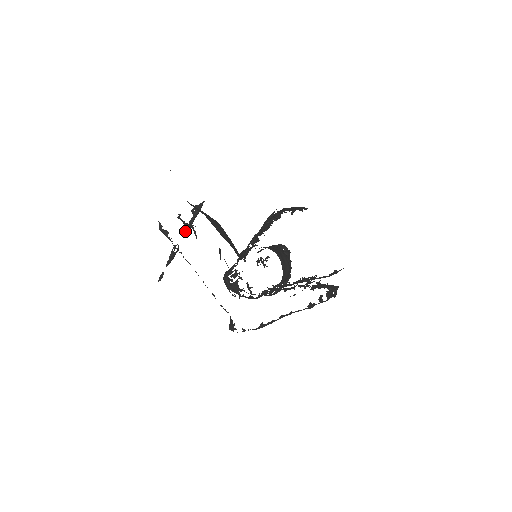
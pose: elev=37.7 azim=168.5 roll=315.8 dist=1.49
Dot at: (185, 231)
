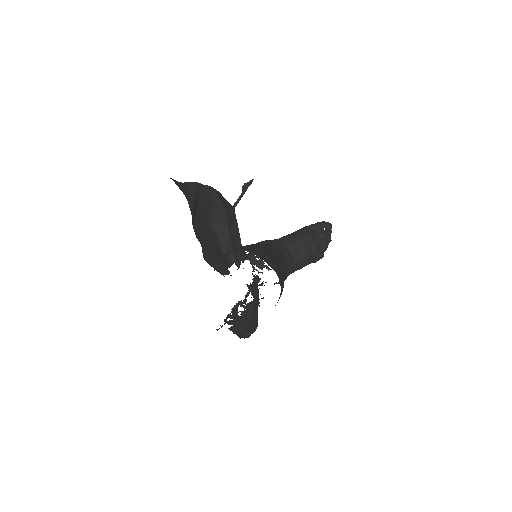
Dot at: occluded
